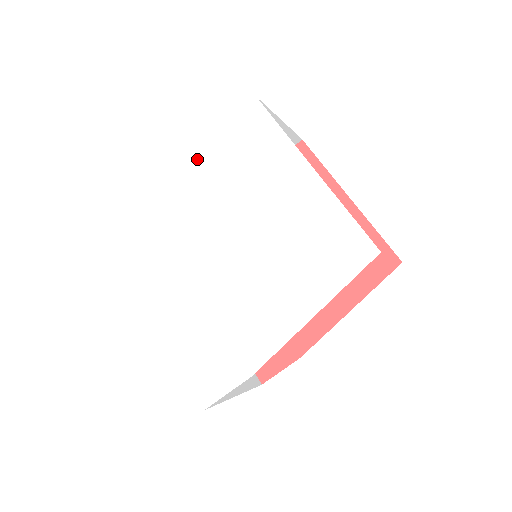
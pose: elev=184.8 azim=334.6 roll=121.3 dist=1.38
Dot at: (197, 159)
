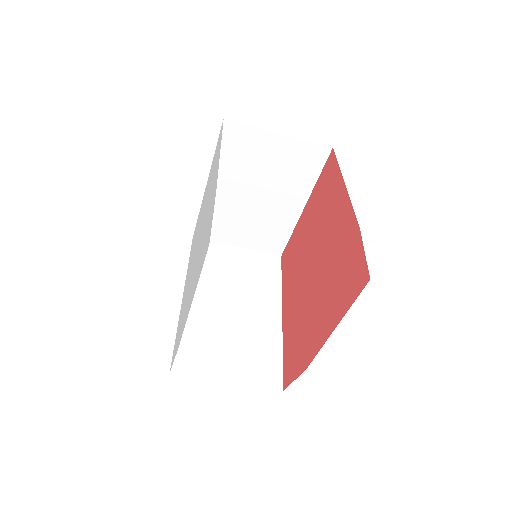
Dot at: occluded
